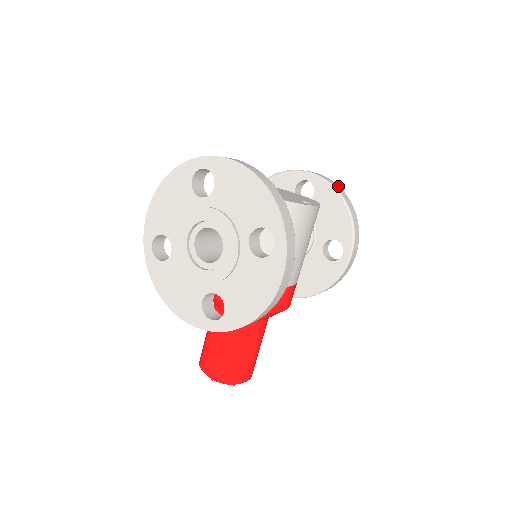
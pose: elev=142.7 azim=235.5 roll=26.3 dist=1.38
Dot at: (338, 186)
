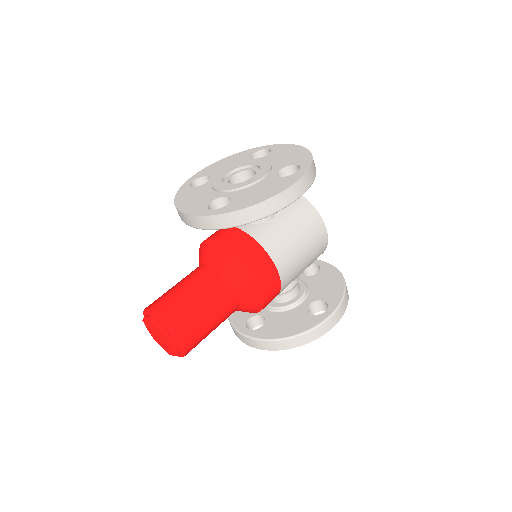
Dot at: occluded
